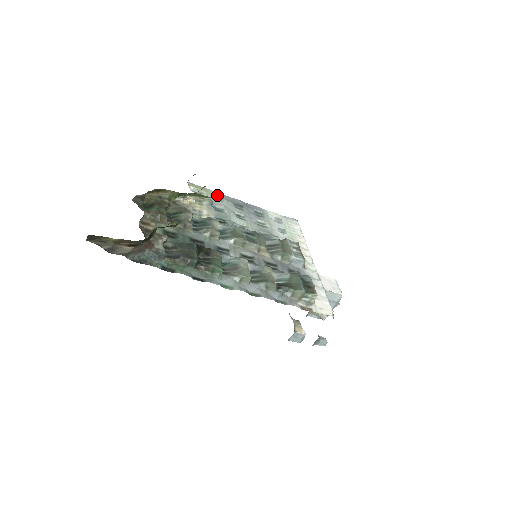
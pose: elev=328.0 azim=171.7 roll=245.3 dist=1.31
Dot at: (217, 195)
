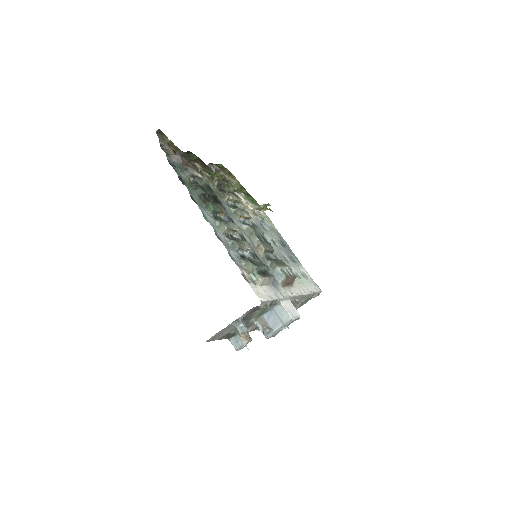
Dot at: (274, 228)
